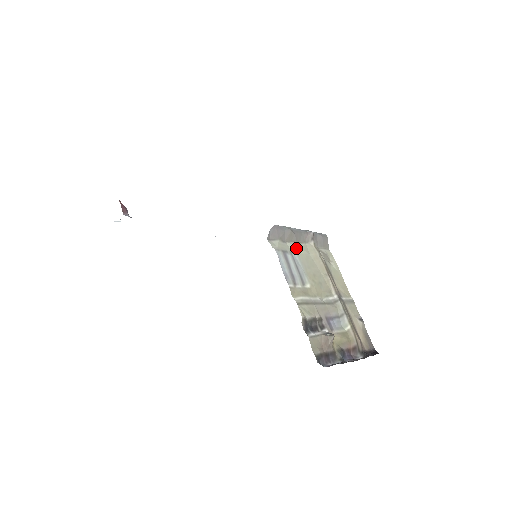
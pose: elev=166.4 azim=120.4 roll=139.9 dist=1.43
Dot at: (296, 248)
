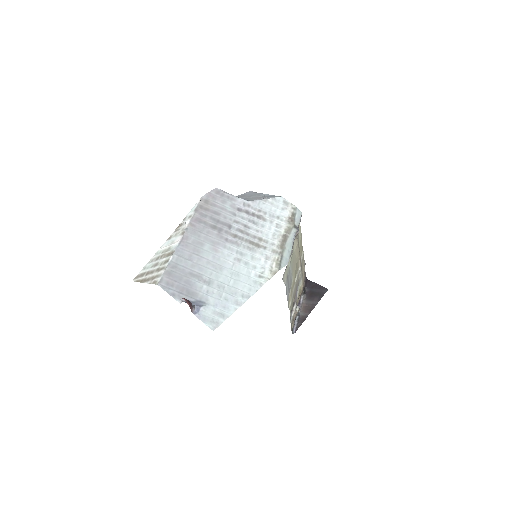
Dot at: (291, 260)
